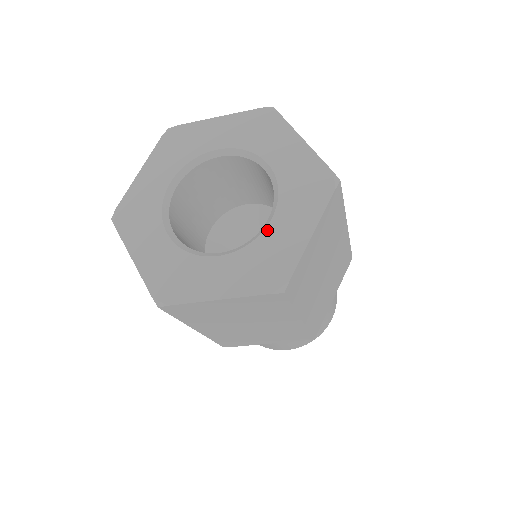
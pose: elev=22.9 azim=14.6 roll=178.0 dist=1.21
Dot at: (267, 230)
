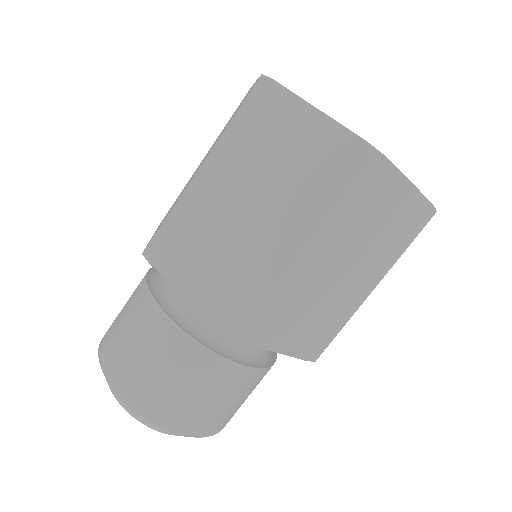
Dot at: occluded
